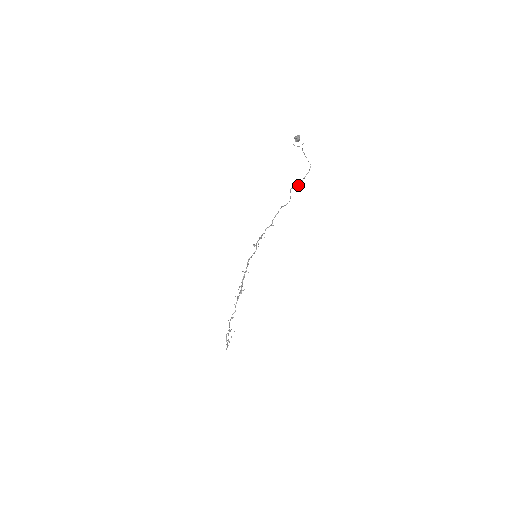
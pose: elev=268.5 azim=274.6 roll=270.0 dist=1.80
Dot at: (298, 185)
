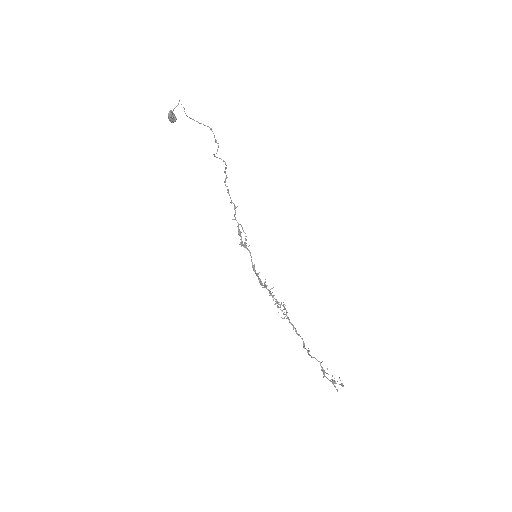
Dot at: occluded
